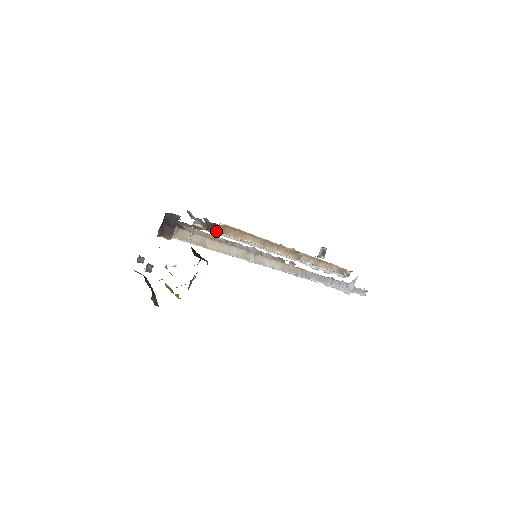
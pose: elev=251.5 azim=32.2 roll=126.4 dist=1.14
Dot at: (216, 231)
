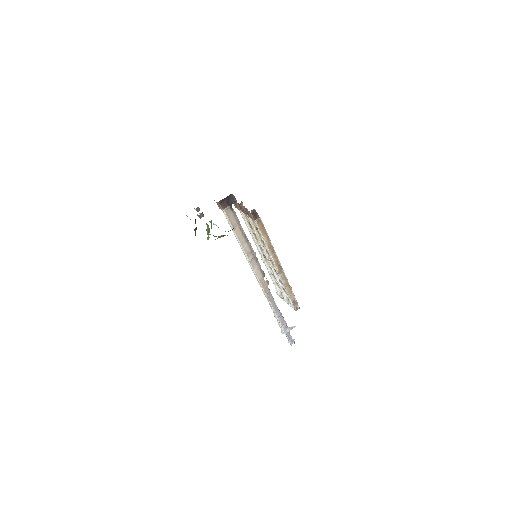
Dot at: (255, 218)
